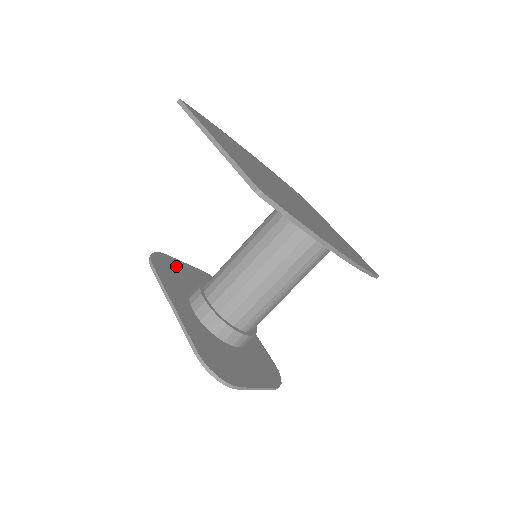
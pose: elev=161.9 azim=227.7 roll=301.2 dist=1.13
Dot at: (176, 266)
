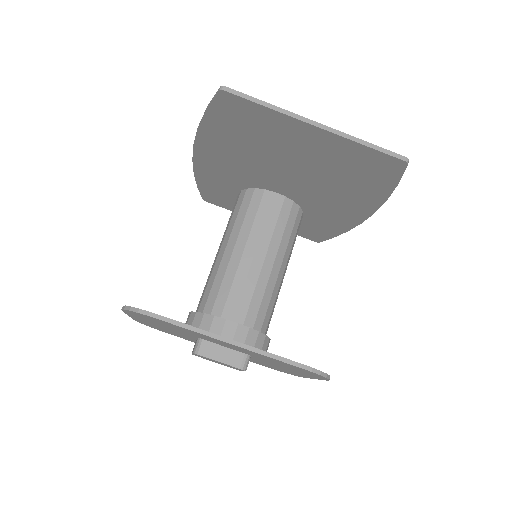
Dot at: occluded
